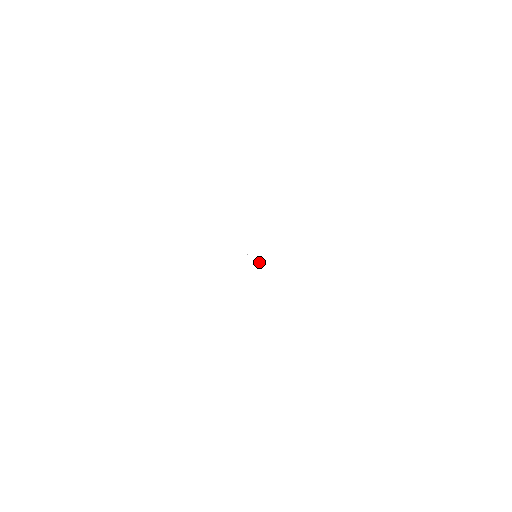
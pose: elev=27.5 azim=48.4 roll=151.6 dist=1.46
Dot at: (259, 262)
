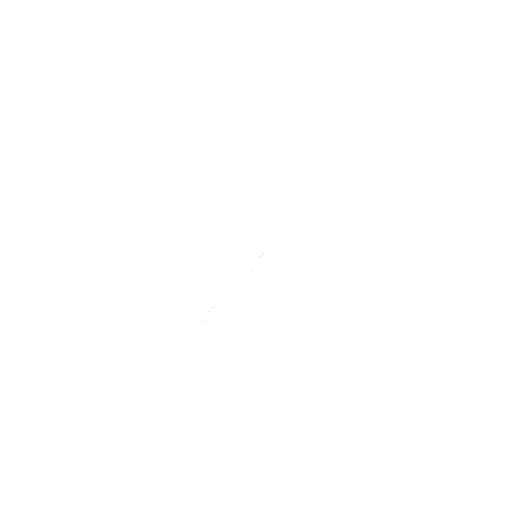
Dot at: (266, 250)
